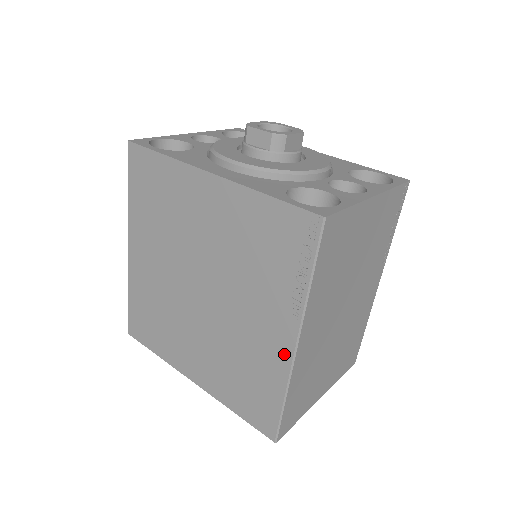
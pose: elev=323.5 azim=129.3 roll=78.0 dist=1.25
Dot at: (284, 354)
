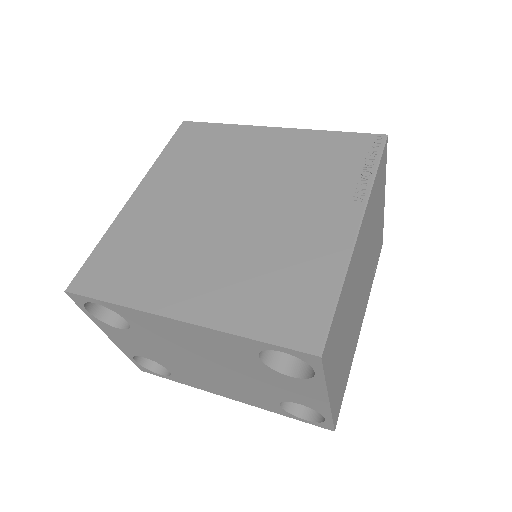
Dot at: (343, 238)
